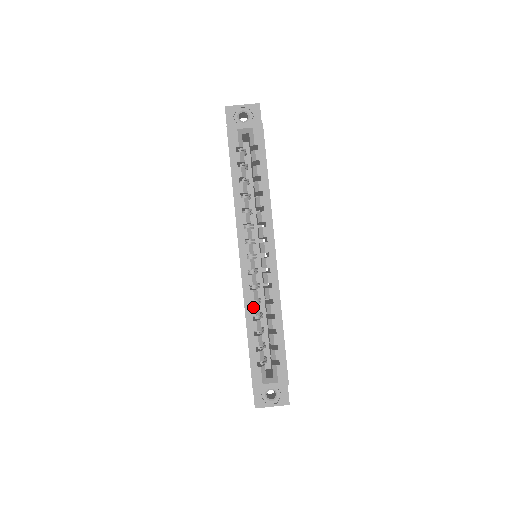
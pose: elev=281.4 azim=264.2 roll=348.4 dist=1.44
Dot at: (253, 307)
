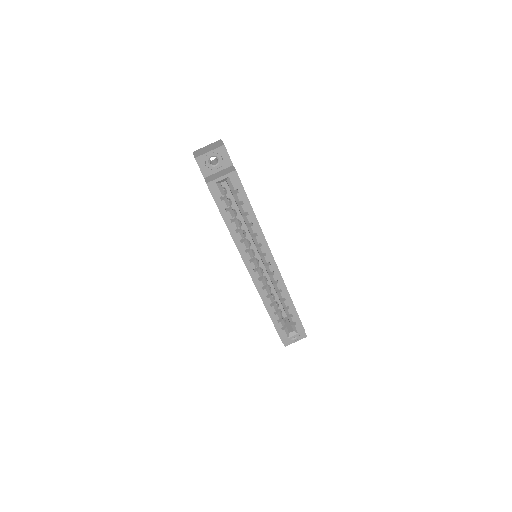
Dot at: (268, 299)
